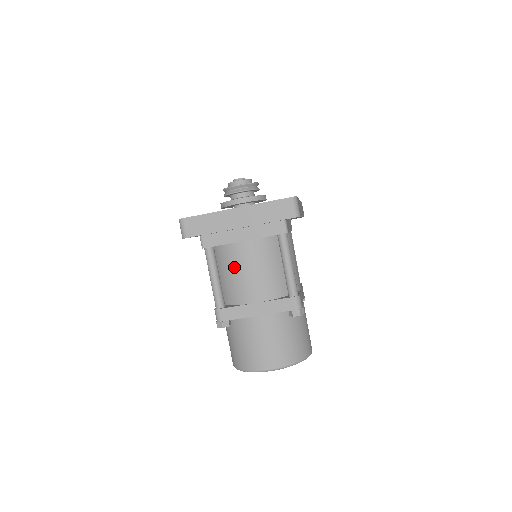
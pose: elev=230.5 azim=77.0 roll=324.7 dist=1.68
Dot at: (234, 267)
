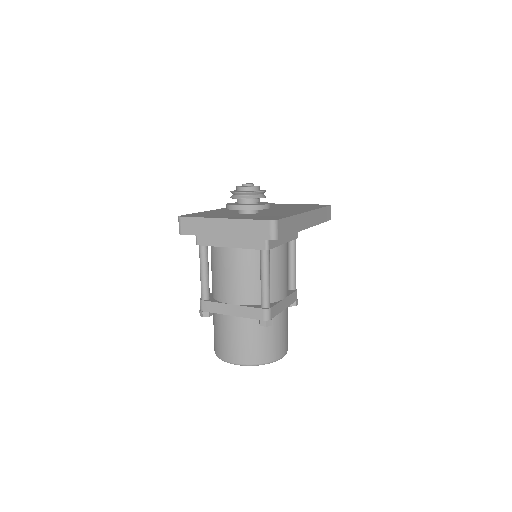
Dot at: (220, 268)
